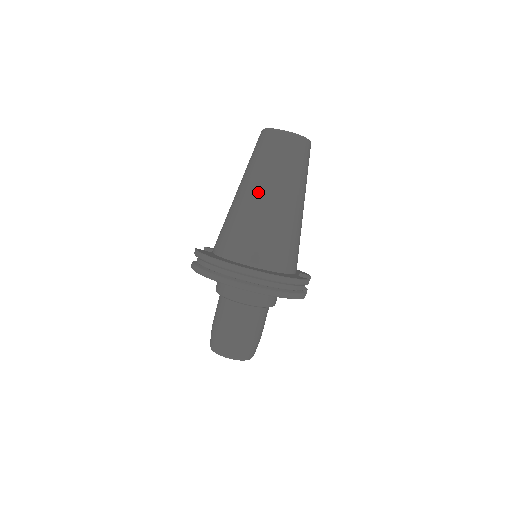
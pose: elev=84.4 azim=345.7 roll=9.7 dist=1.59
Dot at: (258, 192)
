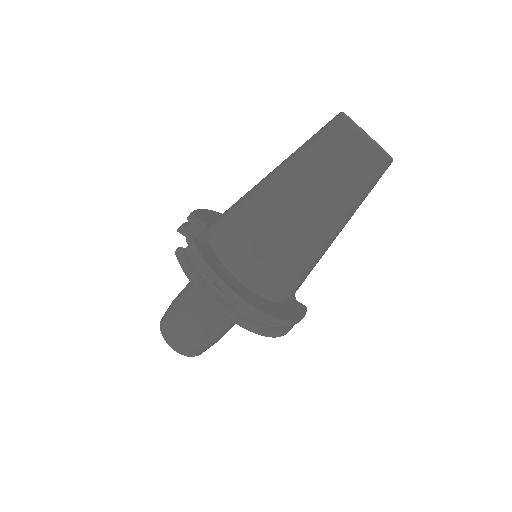
Dot at: (309, 214)
